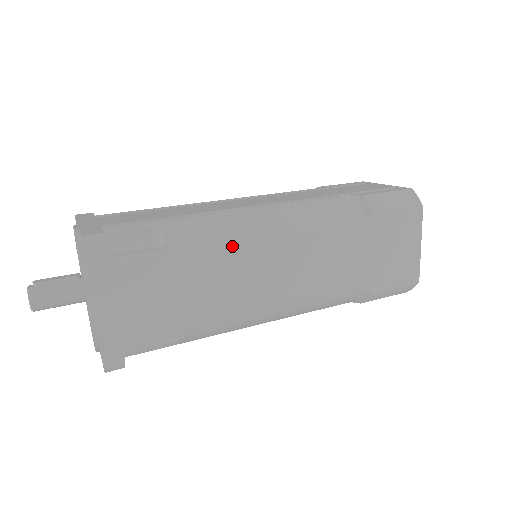
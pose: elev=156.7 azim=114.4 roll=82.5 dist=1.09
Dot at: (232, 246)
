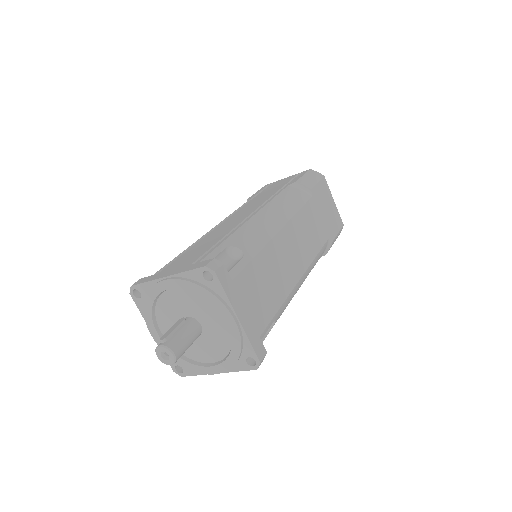
Dot at: (272, 237)
